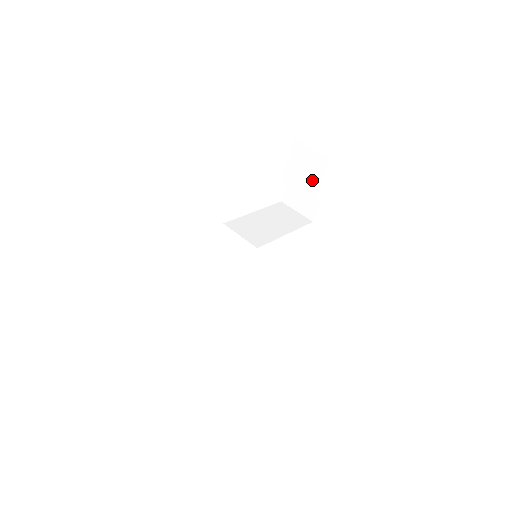
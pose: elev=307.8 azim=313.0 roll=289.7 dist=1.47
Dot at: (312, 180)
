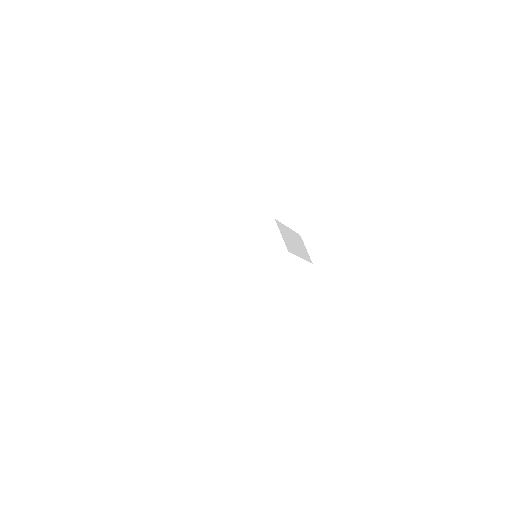
Dot at: (339, 238)
